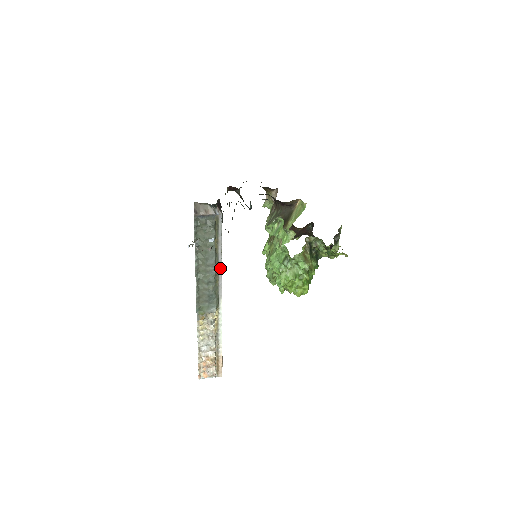
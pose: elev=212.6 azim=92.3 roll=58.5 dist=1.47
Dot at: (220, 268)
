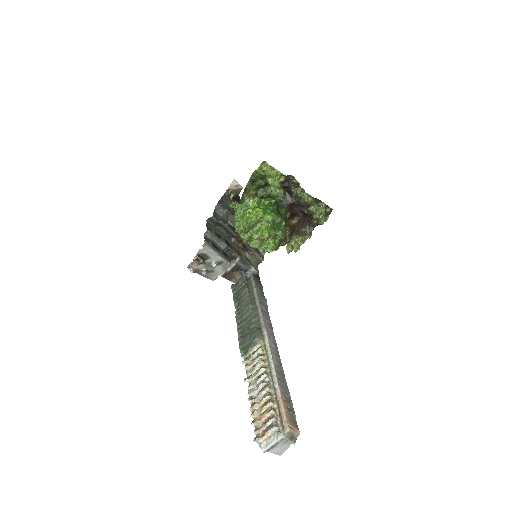
Dot at: (258, 307)
